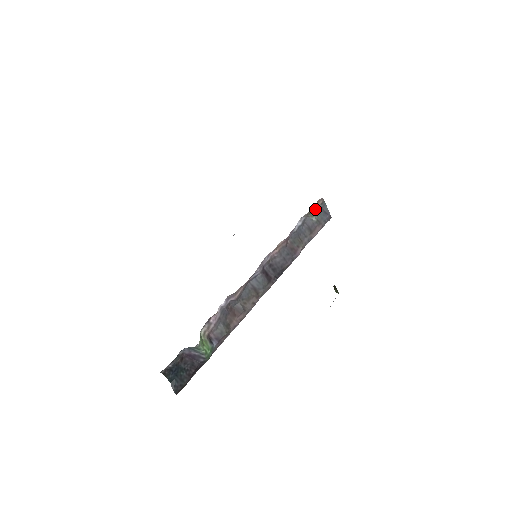
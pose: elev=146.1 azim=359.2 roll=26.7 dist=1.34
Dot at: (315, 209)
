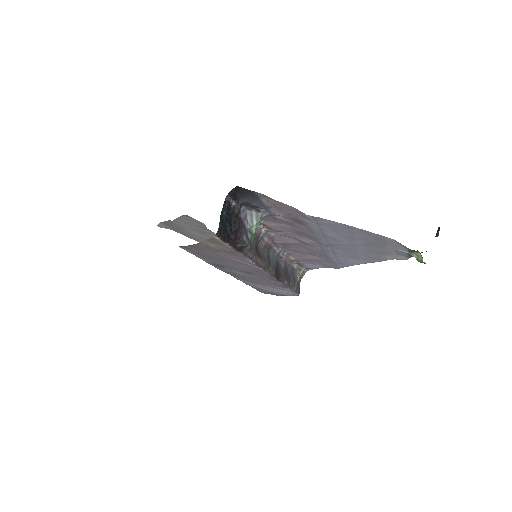
Dot at: (302, 272)
